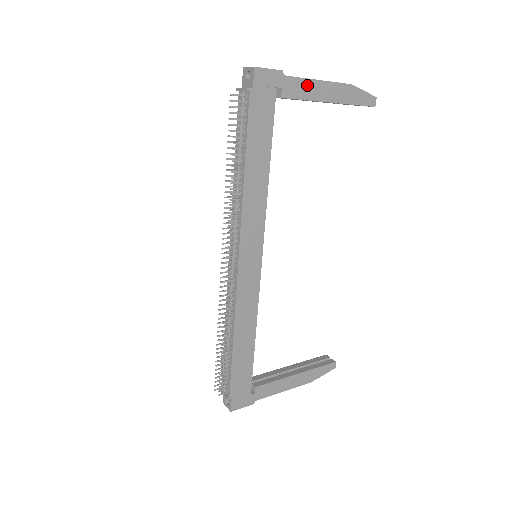
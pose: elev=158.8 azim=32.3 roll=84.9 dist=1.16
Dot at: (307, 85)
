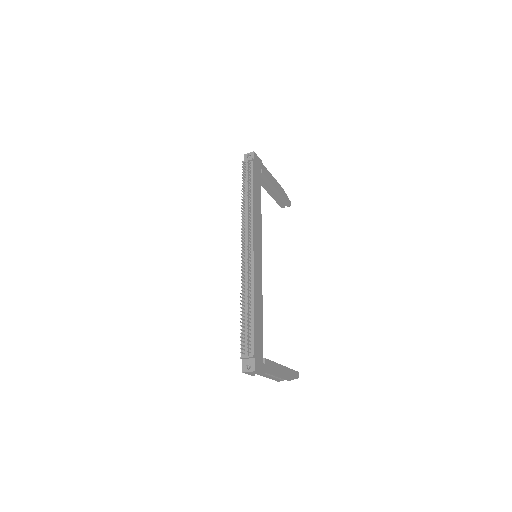
Dot at: (270, 175)
